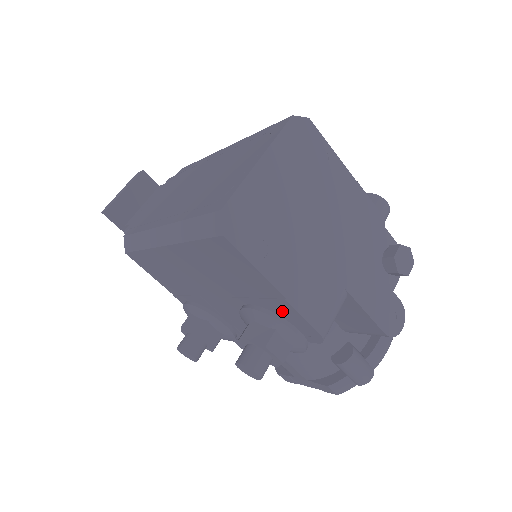
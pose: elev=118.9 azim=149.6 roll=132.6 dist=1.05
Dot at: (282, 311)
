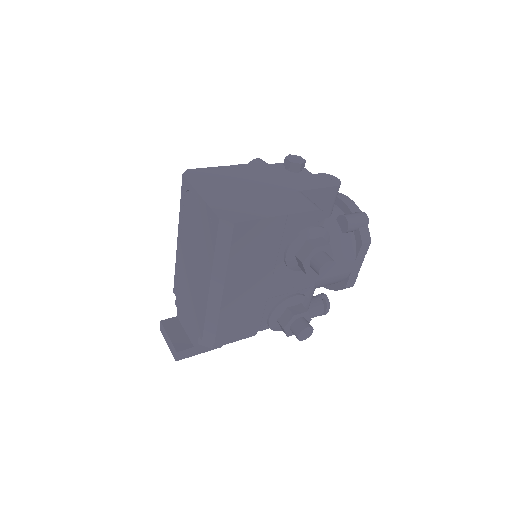
Dot at: (295, 227)
